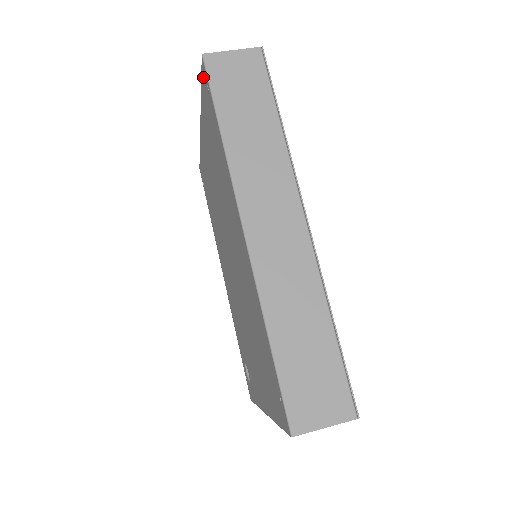
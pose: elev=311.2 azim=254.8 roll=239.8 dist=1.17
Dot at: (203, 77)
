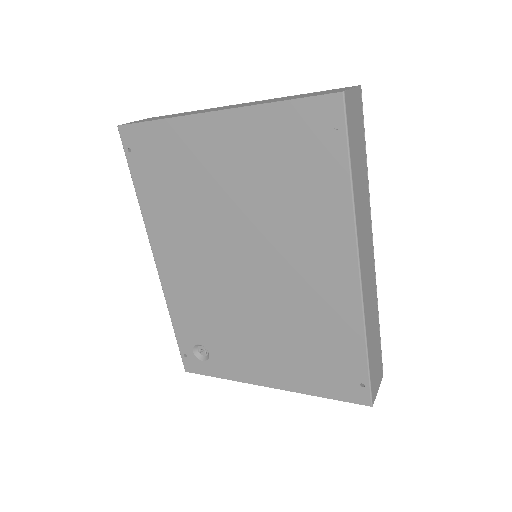
Dot at: (321, 106)
